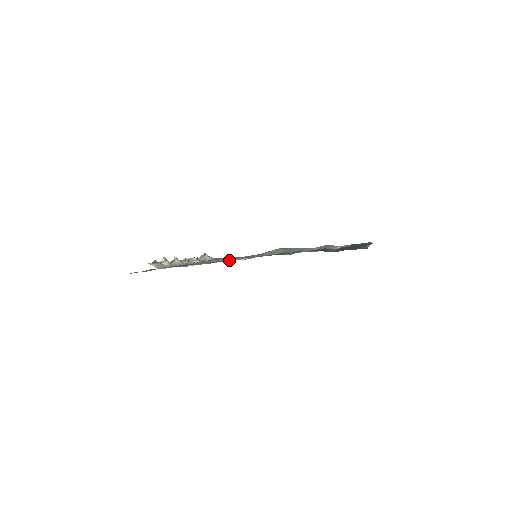
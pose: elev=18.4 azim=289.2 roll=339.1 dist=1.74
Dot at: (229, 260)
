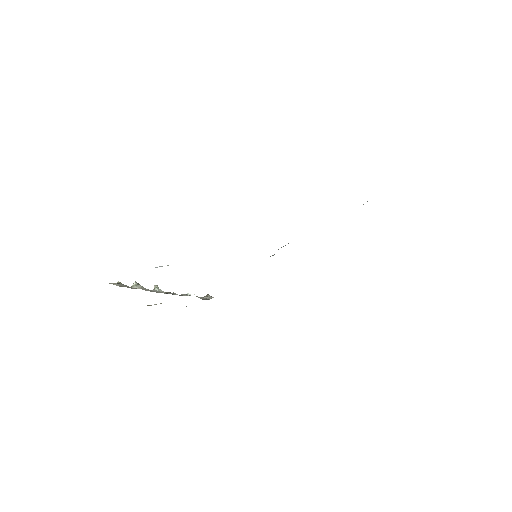
Dot at: occluded
